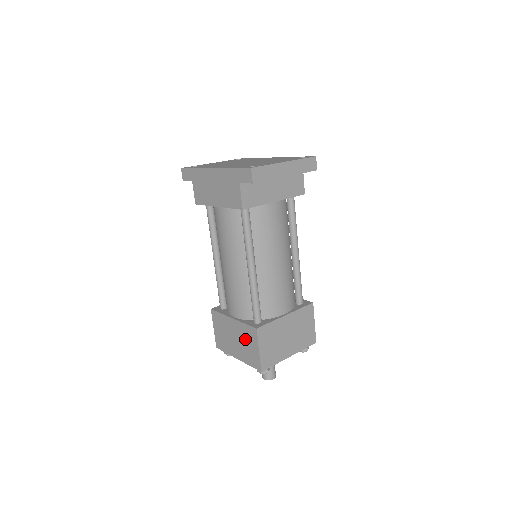
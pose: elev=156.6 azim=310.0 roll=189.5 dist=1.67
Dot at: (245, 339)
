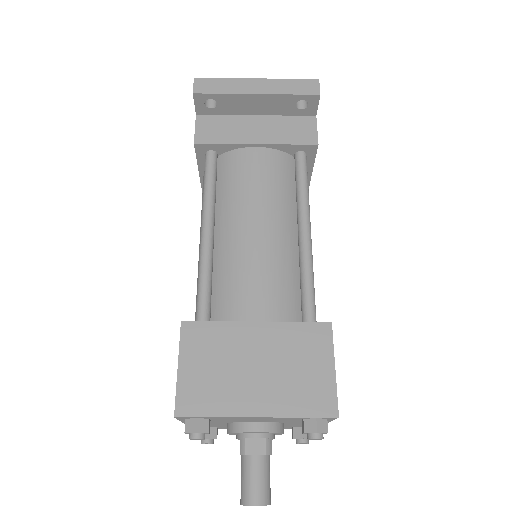
Dot at: occluded
